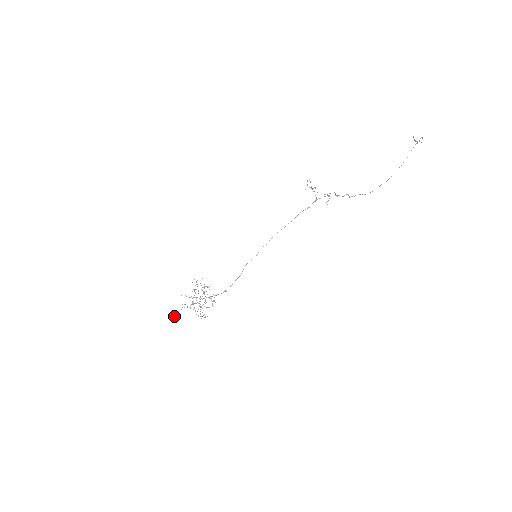
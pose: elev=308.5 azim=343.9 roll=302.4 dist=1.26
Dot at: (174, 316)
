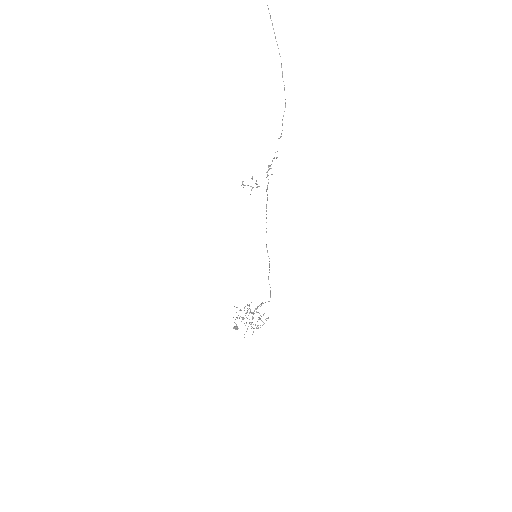
Dot at: (237, 328)
